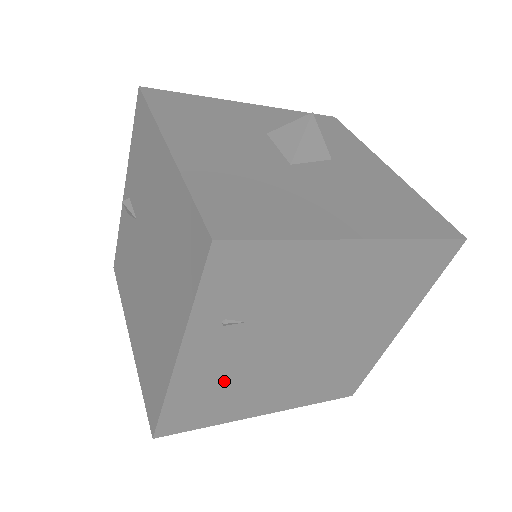
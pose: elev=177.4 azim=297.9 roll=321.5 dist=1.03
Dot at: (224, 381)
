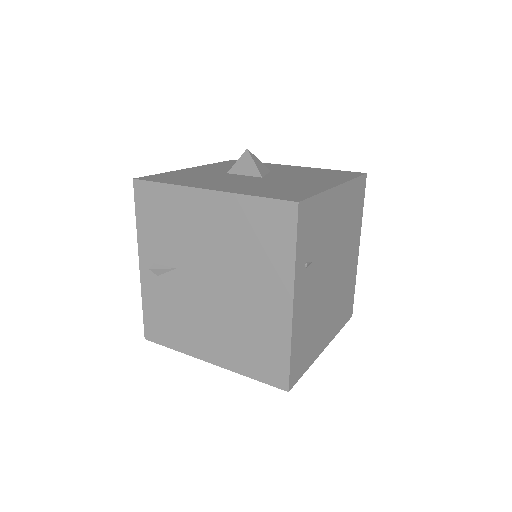
Dot at: (309, 319)
